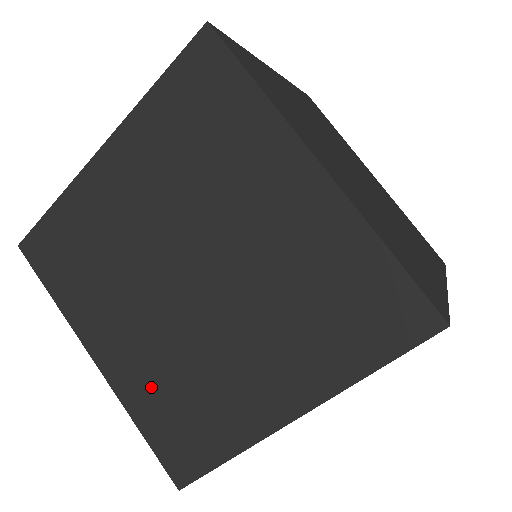
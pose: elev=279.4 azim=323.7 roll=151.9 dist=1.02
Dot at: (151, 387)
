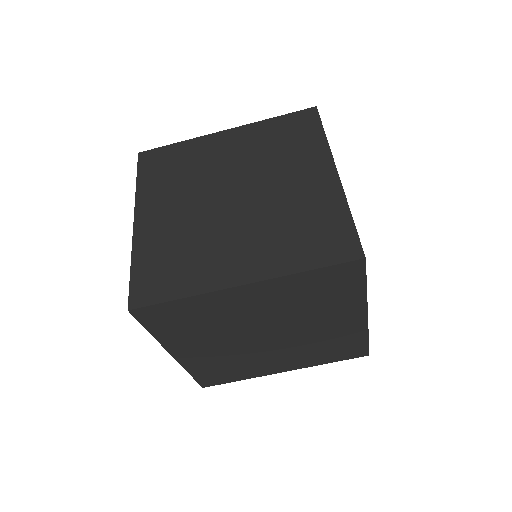
Dot at: (161, 243)
